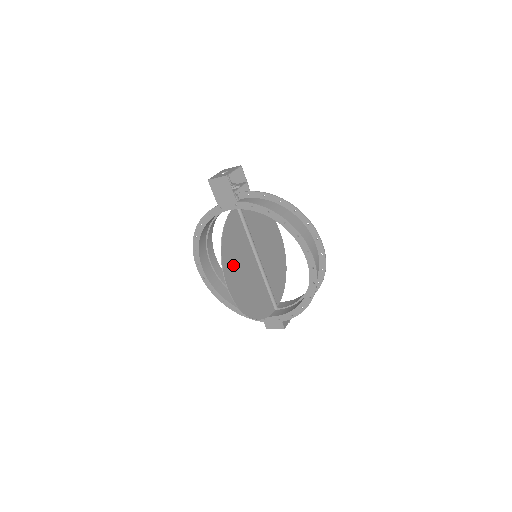
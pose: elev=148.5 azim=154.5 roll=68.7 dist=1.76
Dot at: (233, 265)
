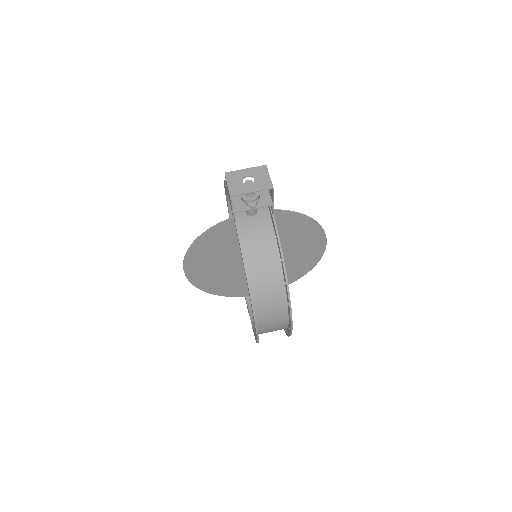
Dot at: (205, 258)
